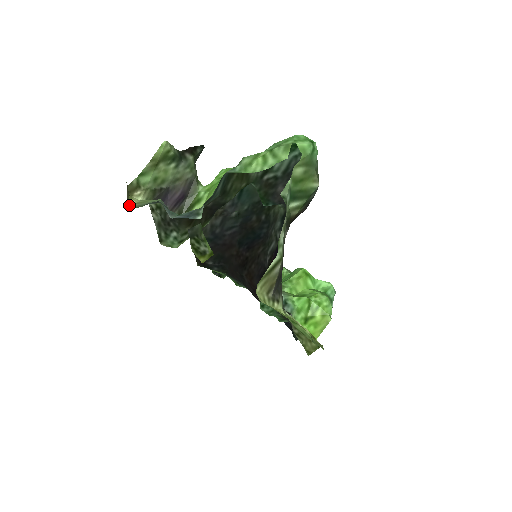
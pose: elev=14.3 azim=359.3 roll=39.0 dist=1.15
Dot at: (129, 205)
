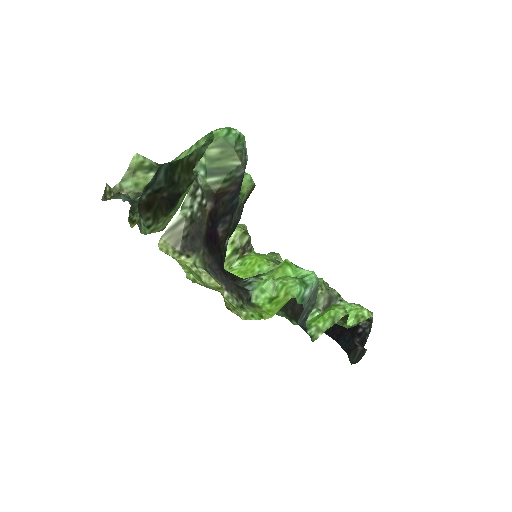
Dot at: occluded
